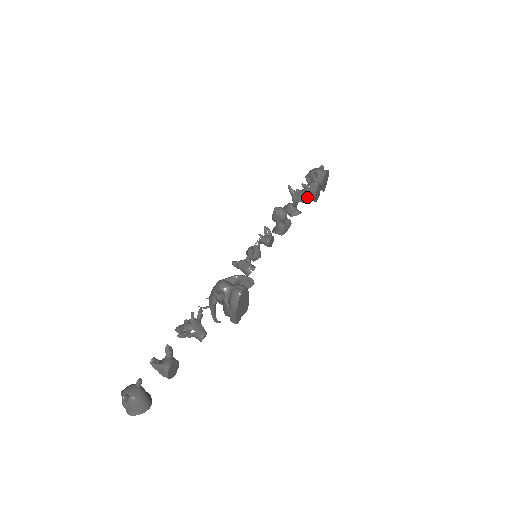
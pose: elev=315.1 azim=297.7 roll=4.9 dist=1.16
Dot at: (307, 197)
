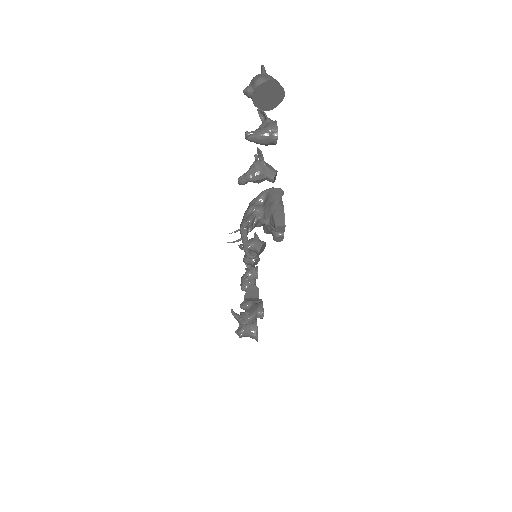
Dot at: (255, 311)
